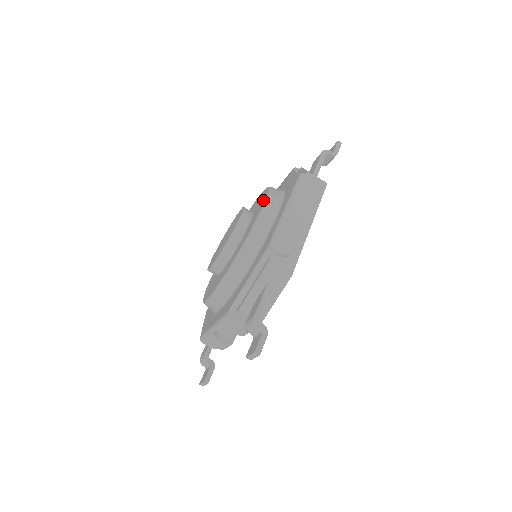
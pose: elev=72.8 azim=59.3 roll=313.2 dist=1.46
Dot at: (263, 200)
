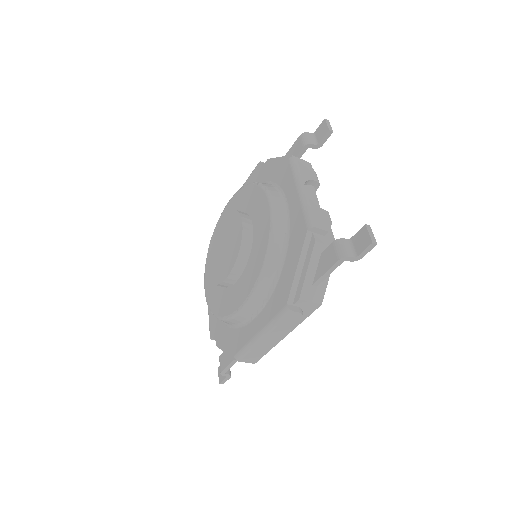
Dot at: (252, 282)
